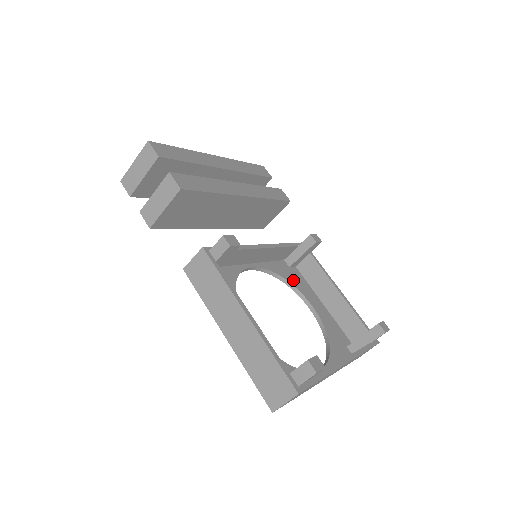
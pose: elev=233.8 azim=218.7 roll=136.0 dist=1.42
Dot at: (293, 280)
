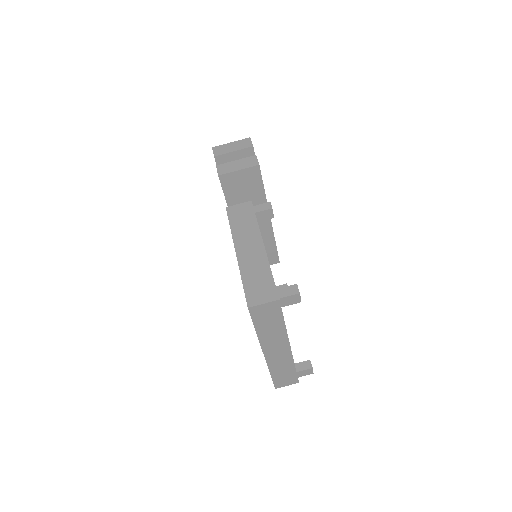
Dot at: occluded
